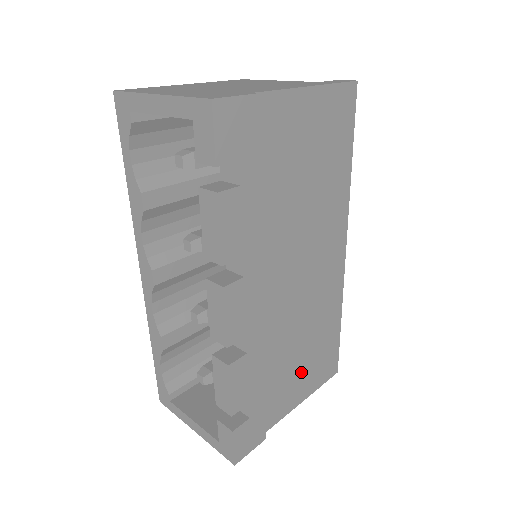
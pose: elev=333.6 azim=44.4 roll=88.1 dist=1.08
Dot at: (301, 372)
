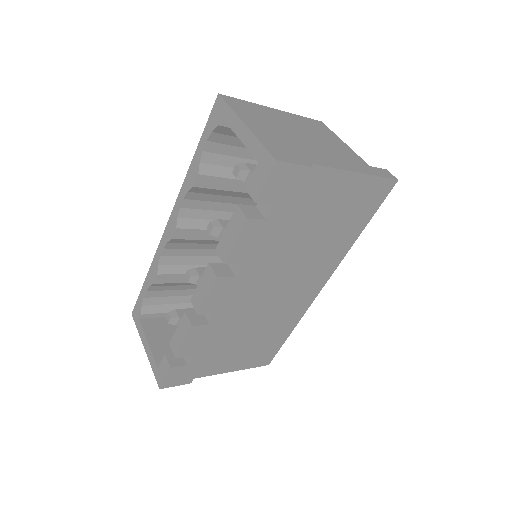
Dot at: (241, 352)
